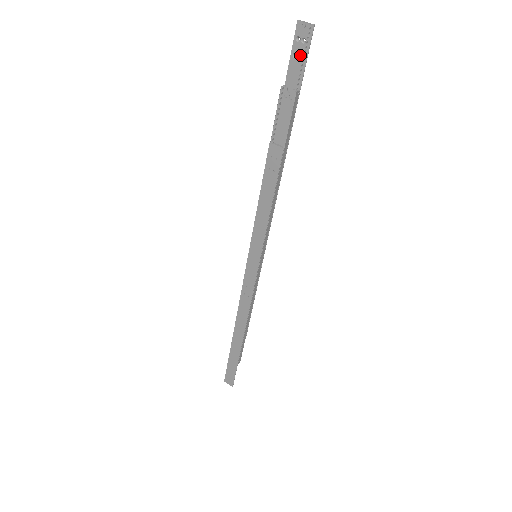
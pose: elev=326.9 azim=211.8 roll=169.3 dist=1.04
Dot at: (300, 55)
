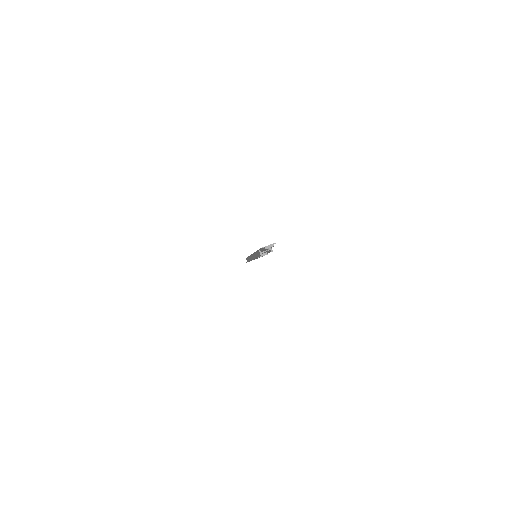
Dot at: occluded
